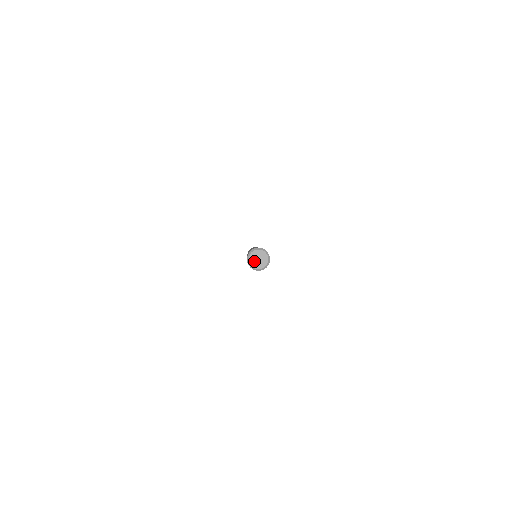
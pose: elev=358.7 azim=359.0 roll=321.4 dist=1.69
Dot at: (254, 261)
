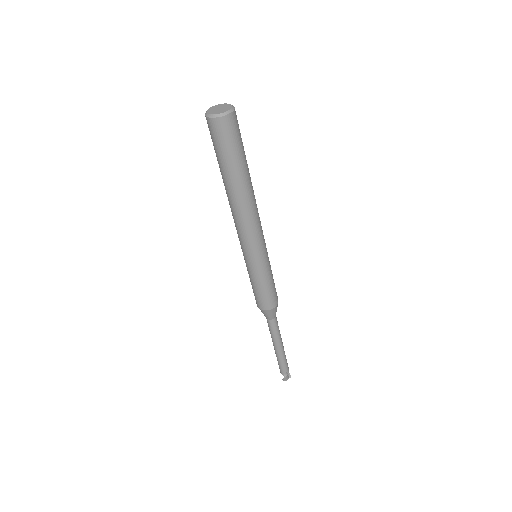
Dot at: (213, 110)
